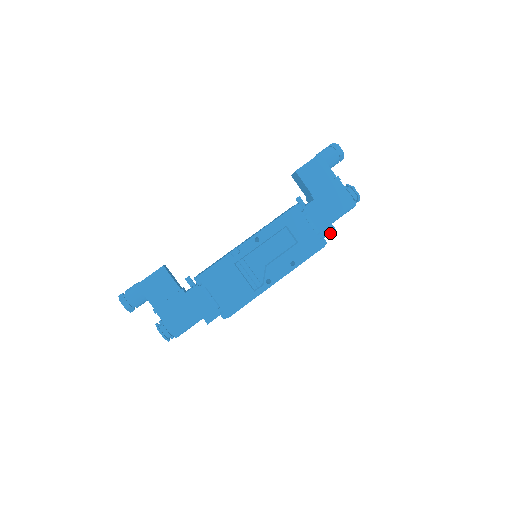
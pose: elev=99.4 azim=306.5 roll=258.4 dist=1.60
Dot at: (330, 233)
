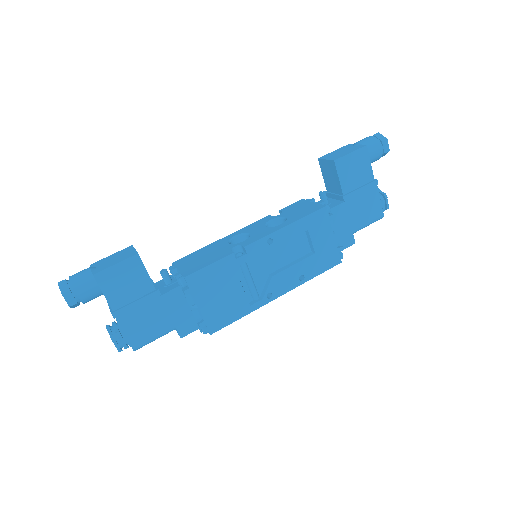
Dot at: (348, 246)
